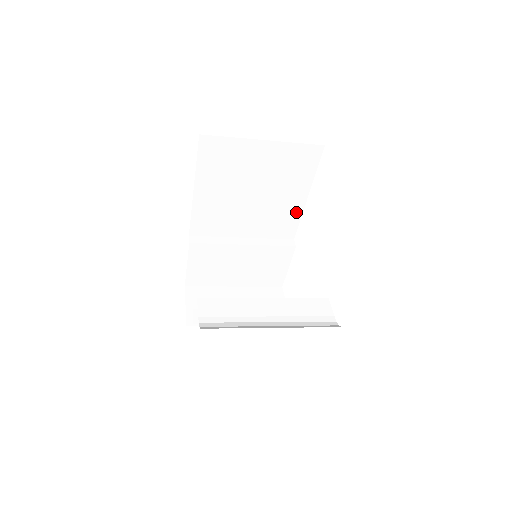
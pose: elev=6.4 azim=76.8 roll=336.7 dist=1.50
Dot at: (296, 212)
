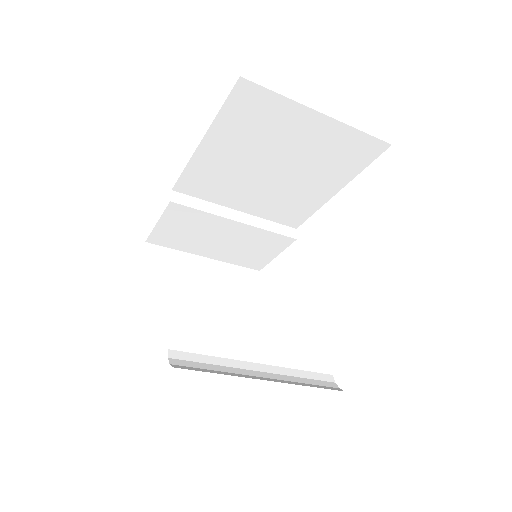
Dot at: (315, 203)
